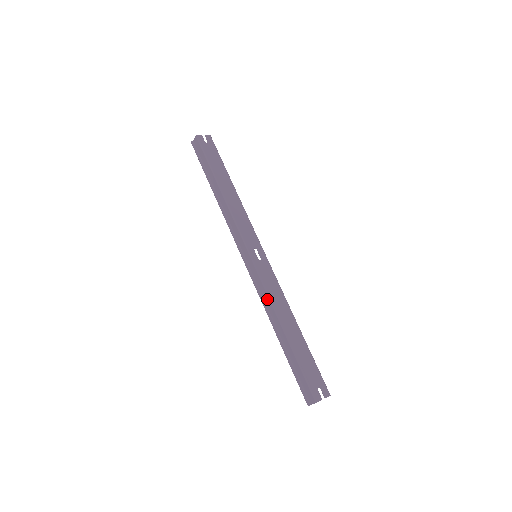
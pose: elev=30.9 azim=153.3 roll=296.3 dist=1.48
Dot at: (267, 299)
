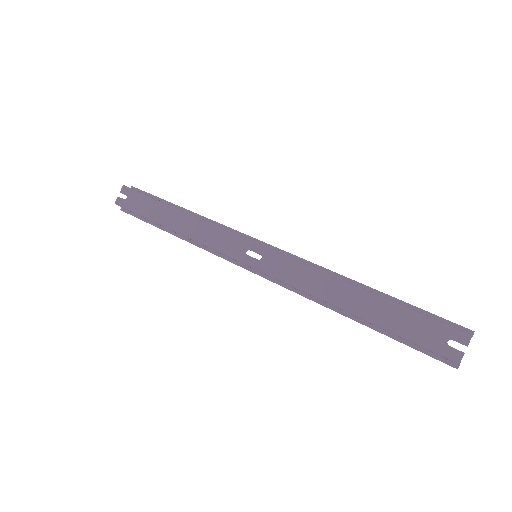
Dot at: (303, 293)
